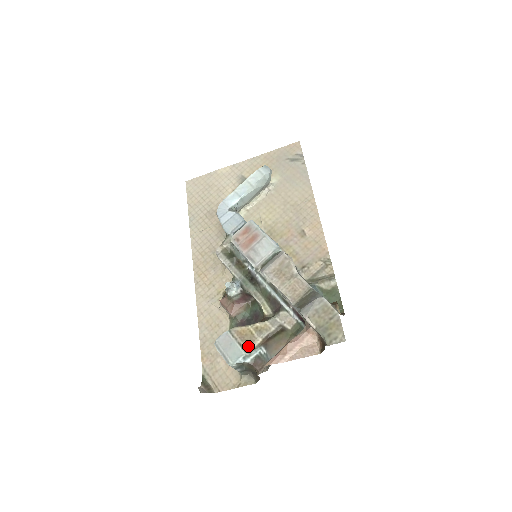
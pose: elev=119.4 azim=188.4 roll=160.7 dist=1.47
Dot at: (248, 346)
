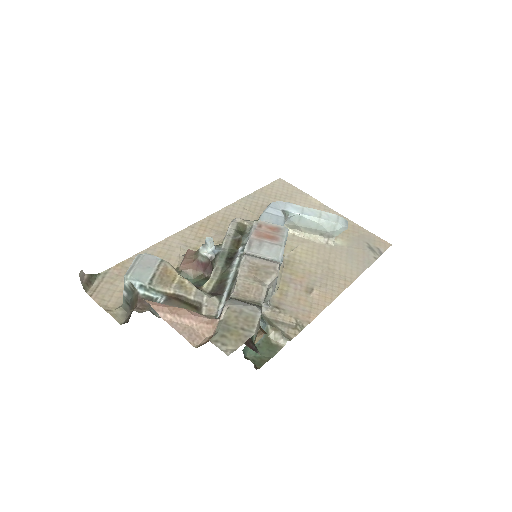
Dot at: (157, 283)
